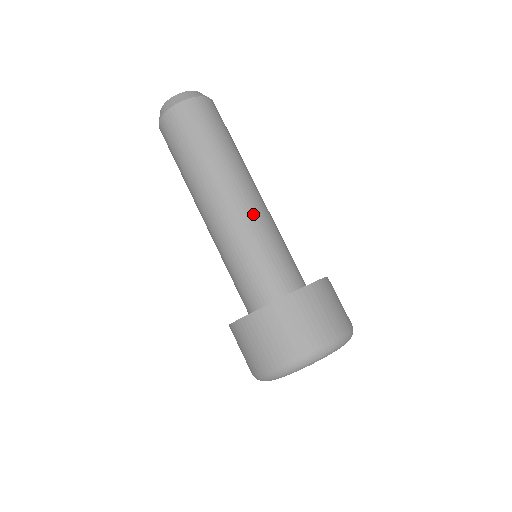
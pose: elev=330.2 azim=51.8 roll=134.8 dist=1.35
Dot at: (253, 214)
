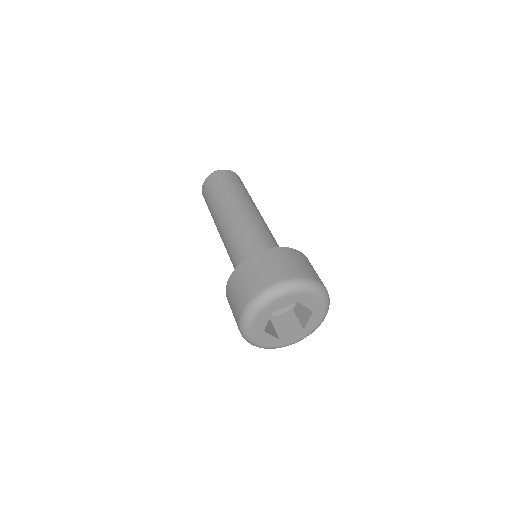
Dot at: (254, 220)
